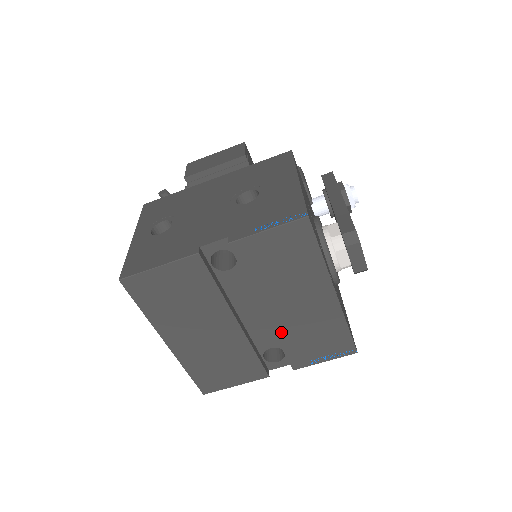
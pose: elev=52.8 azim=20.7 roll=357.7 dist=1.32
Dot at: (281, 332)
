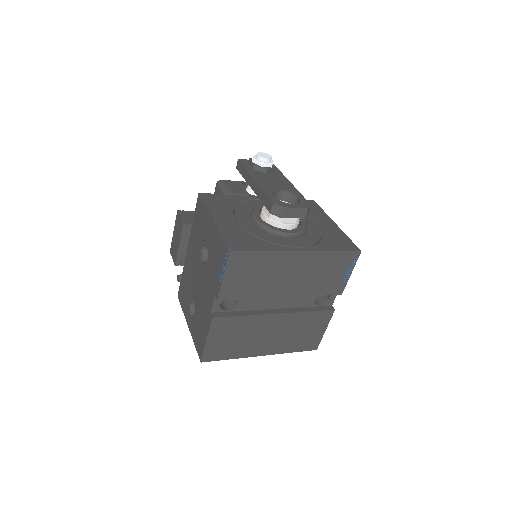
Dot at: (305, 292)
